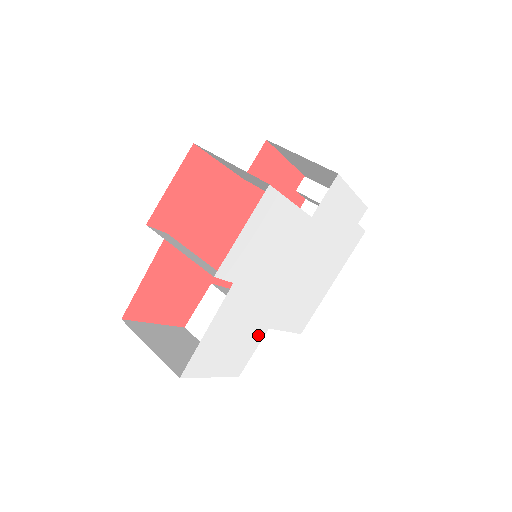
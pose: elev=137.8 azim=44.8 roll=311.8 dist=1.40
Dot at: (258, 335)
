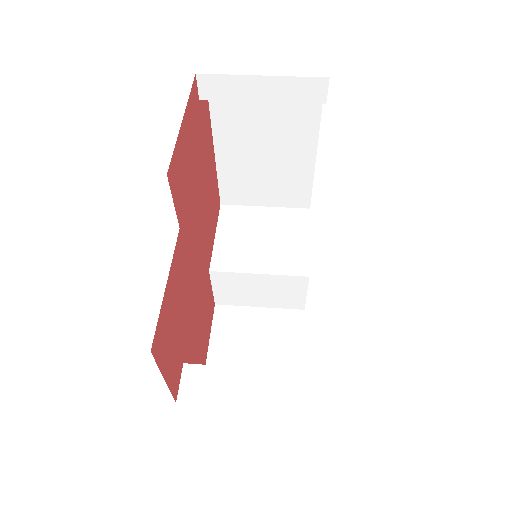
Dot at: occluded
